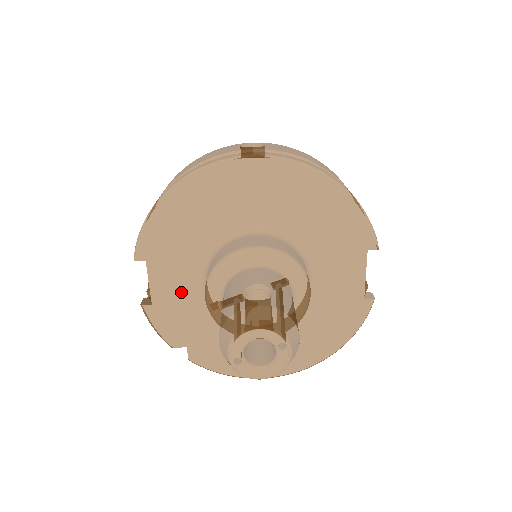
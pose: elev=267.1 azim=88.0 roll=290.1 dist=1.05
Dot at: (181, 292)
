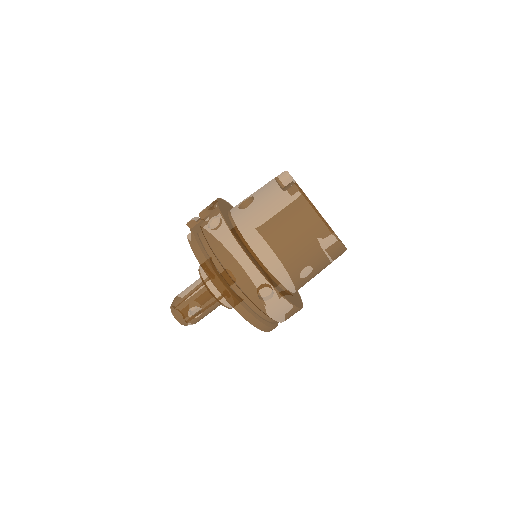
Dot at: occluded
